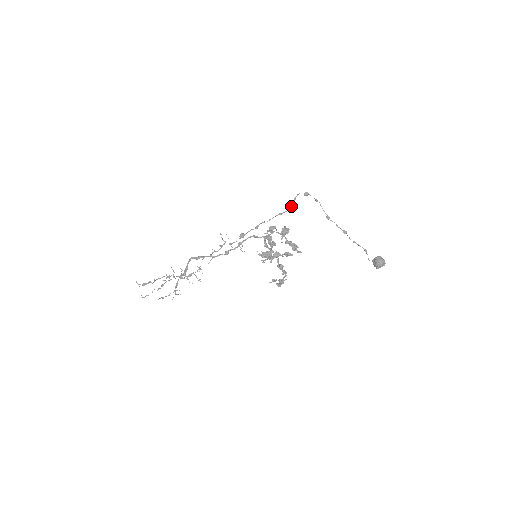
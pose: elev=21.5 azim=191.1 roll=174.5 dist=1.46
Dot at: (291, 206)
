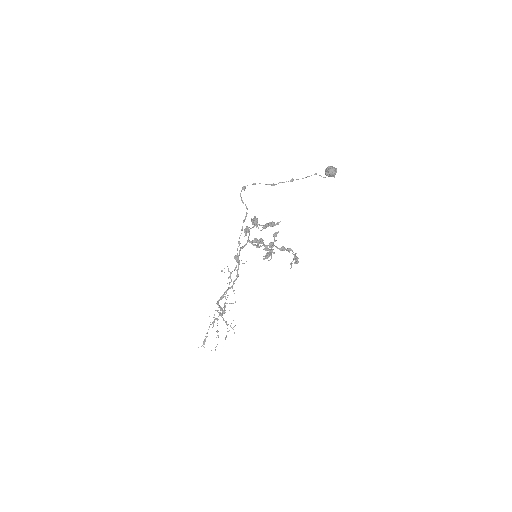
Dot at: occluded
